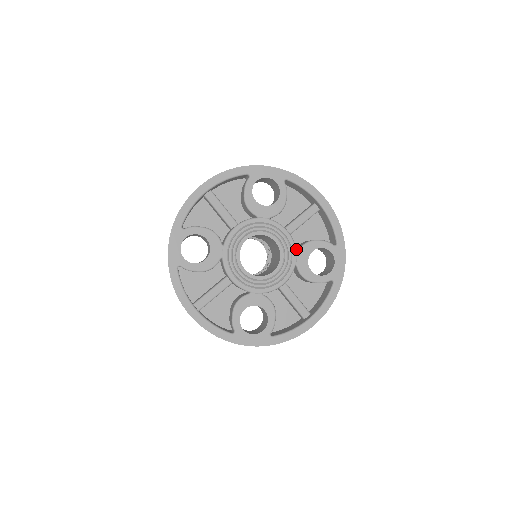
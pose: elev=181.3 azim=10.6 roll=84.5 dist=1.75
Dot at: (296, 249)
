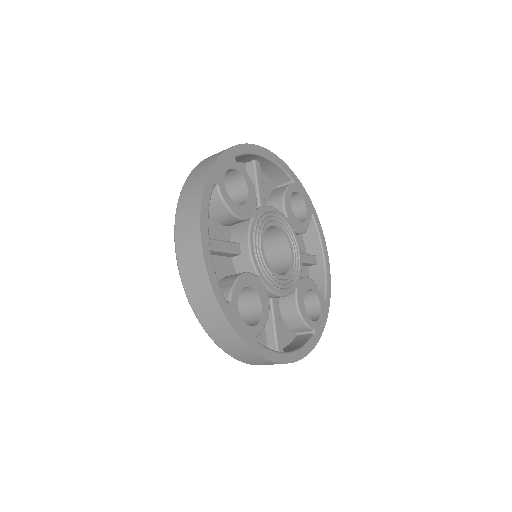
Dot at: occluded
